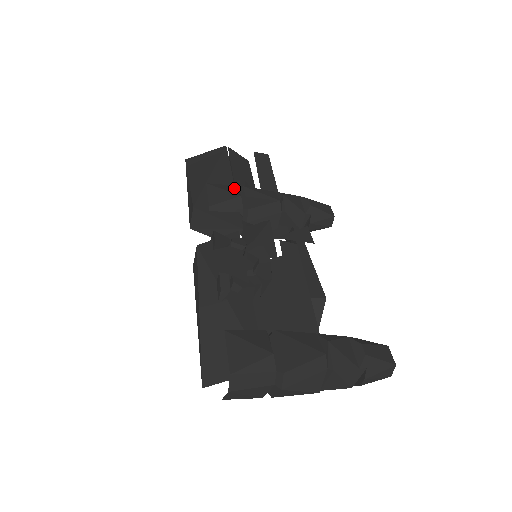
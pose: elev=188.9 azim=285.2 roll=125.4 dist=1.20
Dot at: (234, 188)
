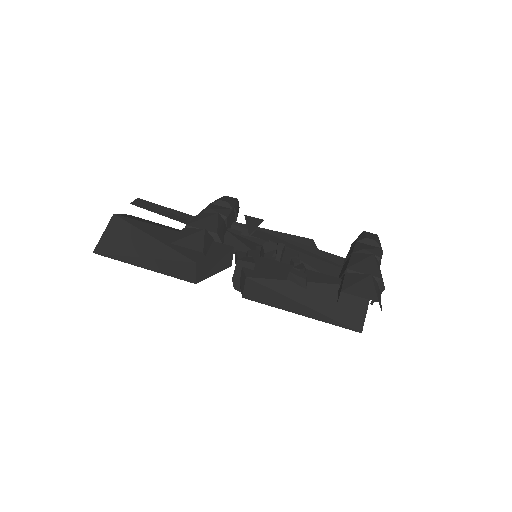
Dot at: (188, 230)
